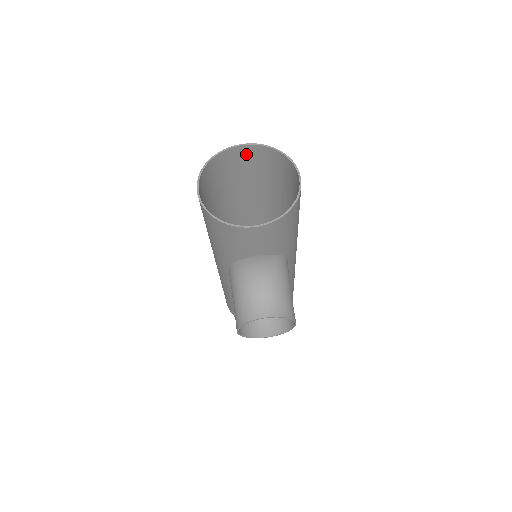
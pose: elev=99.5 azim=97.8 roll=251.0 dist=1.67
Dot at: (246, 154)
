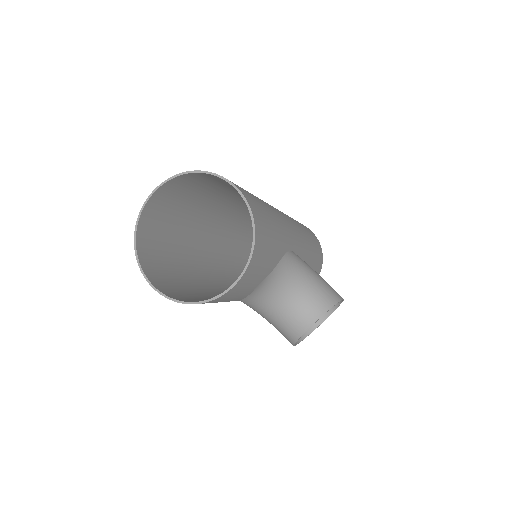
Dot at: (164, 195)
